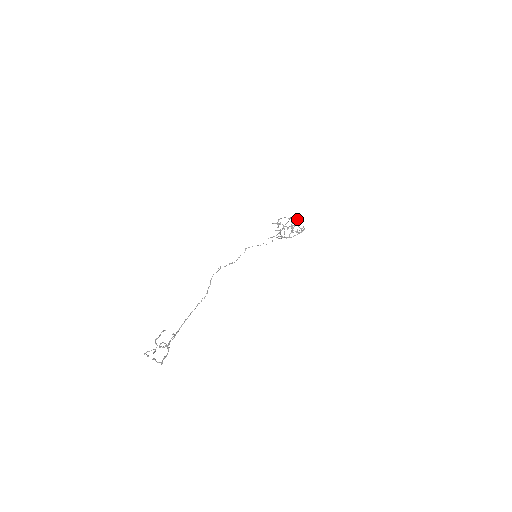
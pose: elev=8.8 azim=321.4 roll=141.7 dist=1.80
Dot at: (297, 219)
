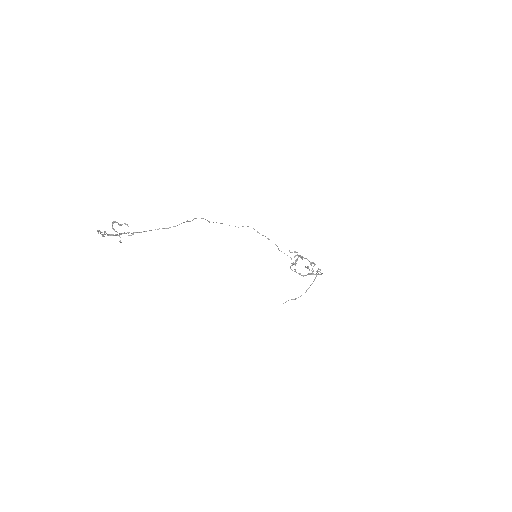
Dot at: (320, 272)
